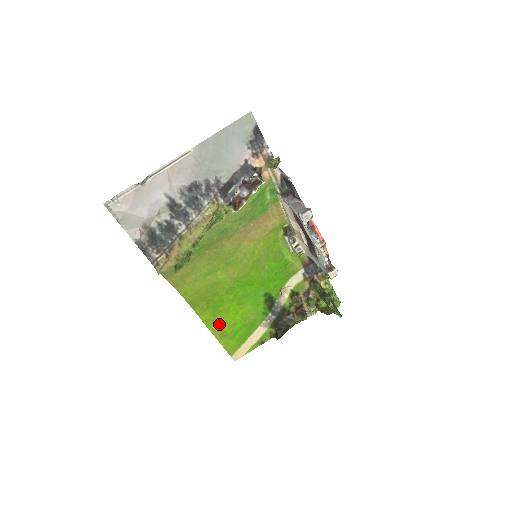
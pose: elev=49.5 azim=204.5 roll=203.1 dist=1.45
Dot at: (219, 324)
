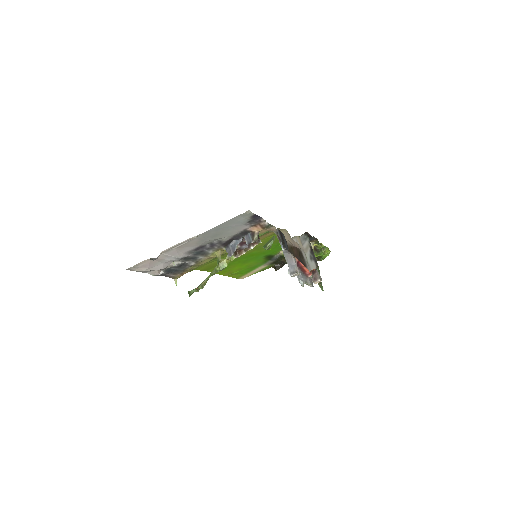
Dot at: (228, 271)
